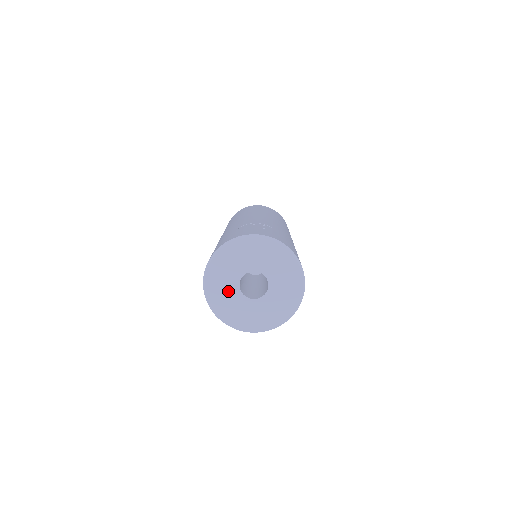
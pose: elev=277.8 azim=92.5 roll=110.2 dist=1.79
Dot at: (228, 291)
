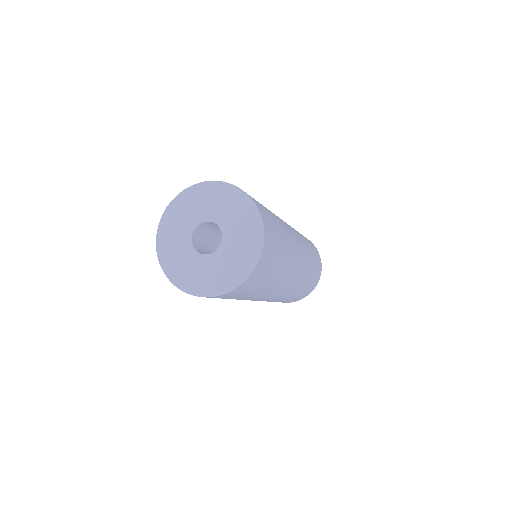
Dot at: (179, 241)
